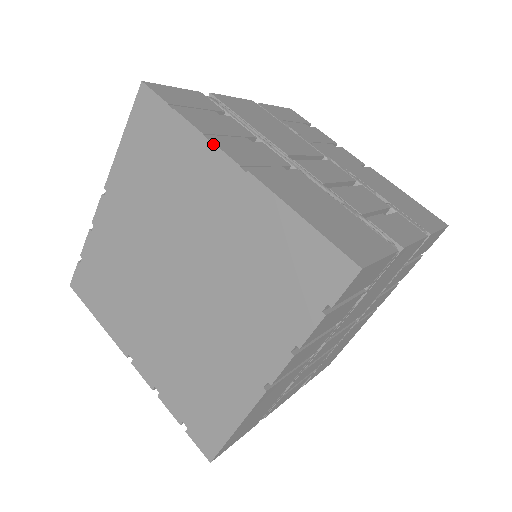
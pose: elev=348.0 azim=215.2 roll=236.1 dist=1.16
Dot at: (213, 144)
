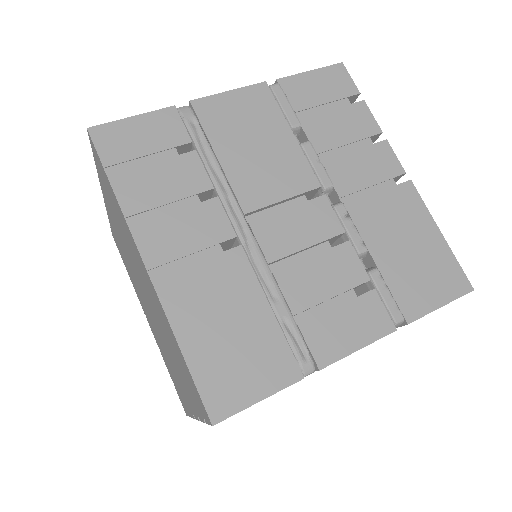
Dot at: (131, 234)
